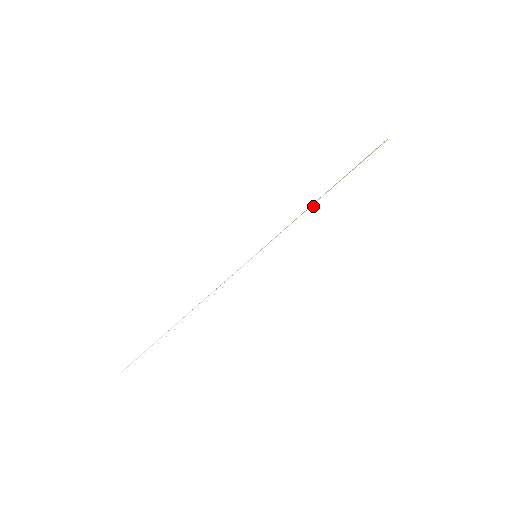
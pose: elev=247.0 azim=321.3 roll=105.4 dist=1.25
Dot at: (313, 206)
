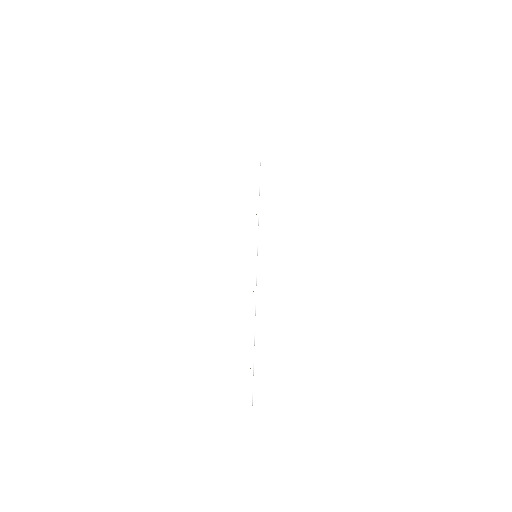
Dot at: (257, 210)
